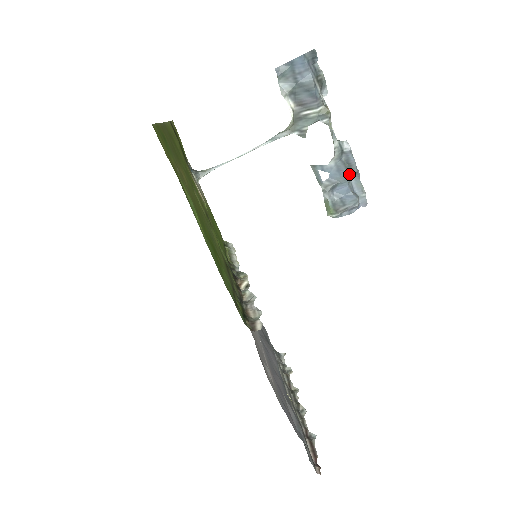
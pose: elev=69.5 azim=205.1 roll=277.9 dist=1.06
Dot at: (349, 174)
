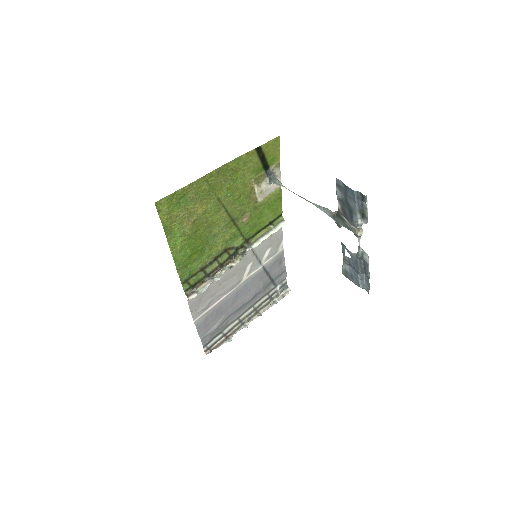
Dot at: (361, 271)
